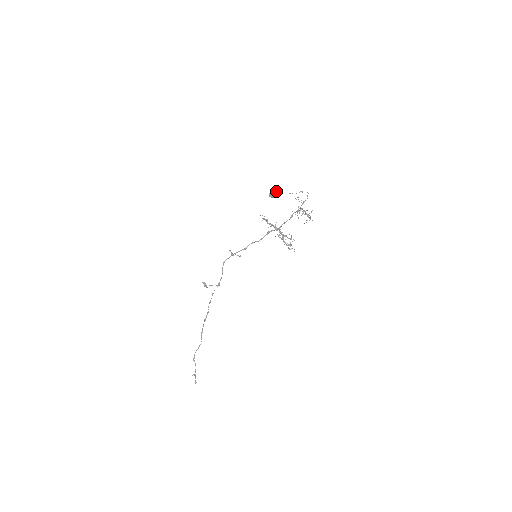
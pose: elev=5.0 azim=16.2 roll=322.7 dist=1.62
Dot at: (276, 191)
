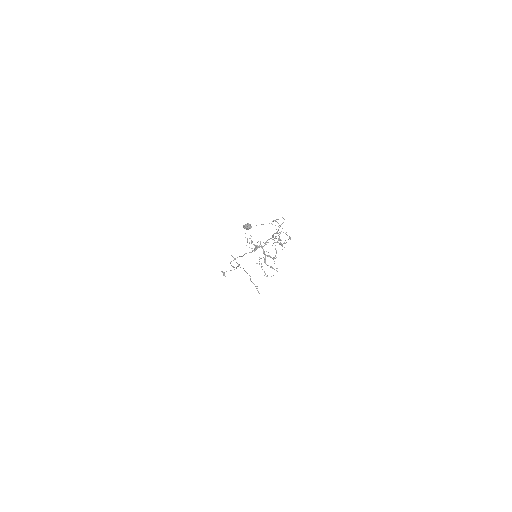
Dot at: (249, 224)
